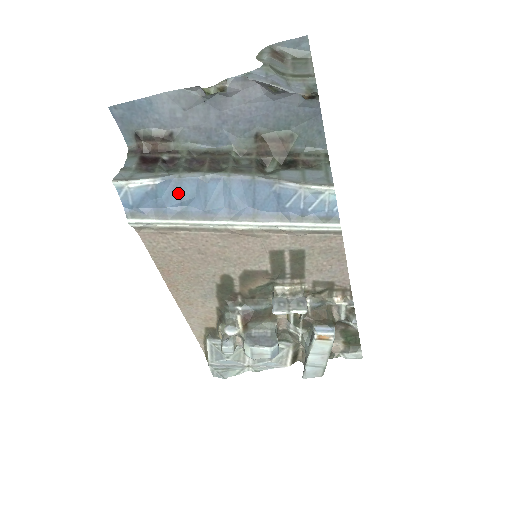
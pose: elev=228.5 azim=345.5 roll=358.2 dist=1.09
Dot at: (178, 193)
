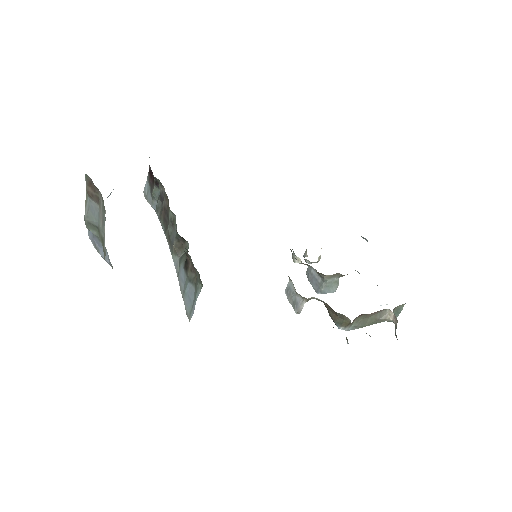
Dot at: occluded
